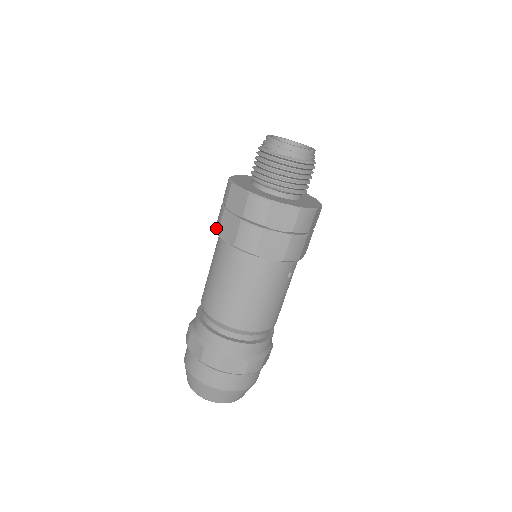
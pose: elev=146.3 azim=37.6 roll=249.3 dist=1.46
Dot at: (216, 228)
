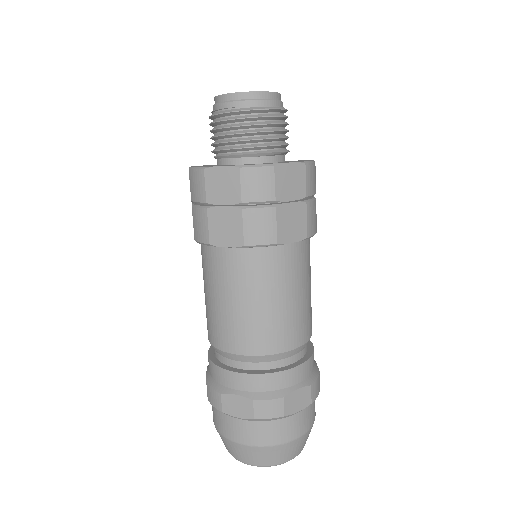
Dot at: (201, 239)
